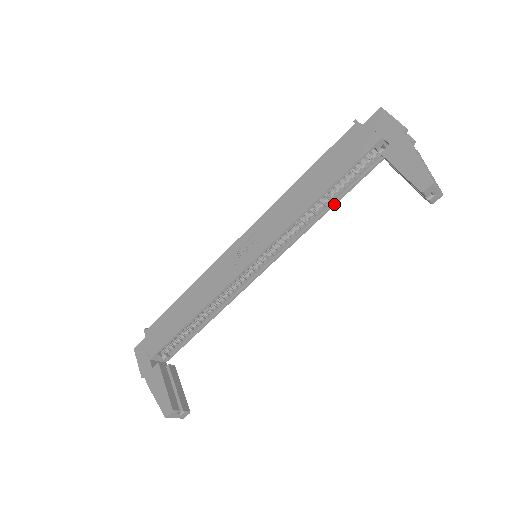
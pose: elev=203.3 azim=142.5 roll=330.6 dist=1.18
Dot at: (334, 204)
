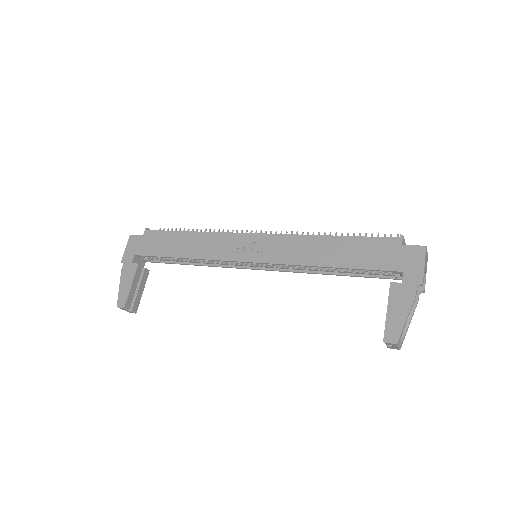
Dot at: (336, 275)
